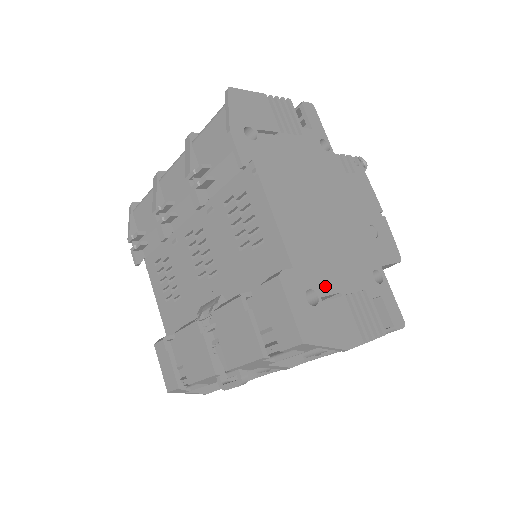
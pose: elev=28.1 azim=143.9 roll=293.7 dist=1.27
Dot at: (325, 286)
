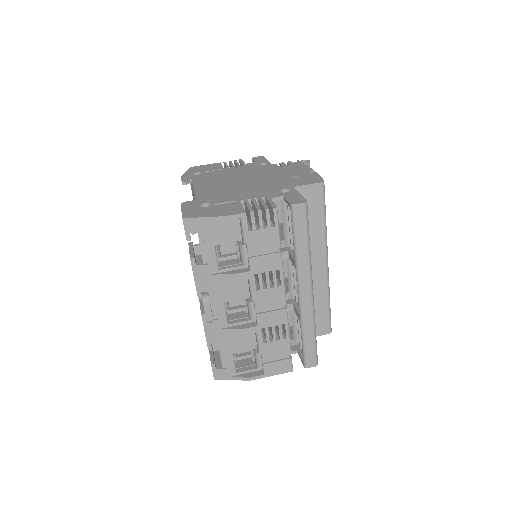
Dot at: (221, 201)
